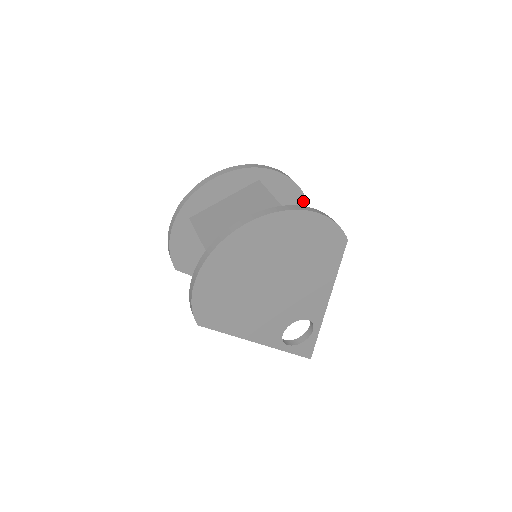
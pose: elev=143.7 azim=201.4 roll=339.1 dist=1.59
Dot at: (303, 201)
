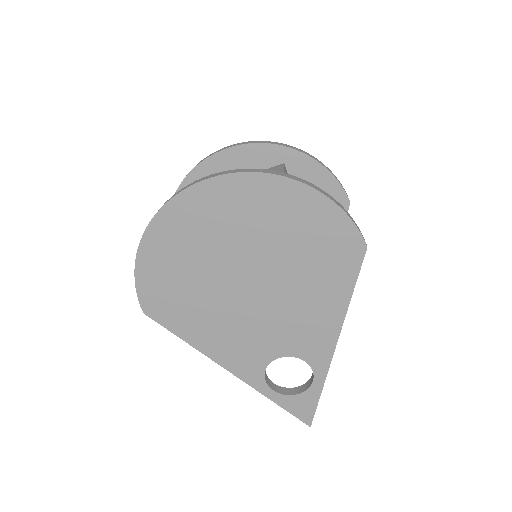
Dot at: (346, 207)
